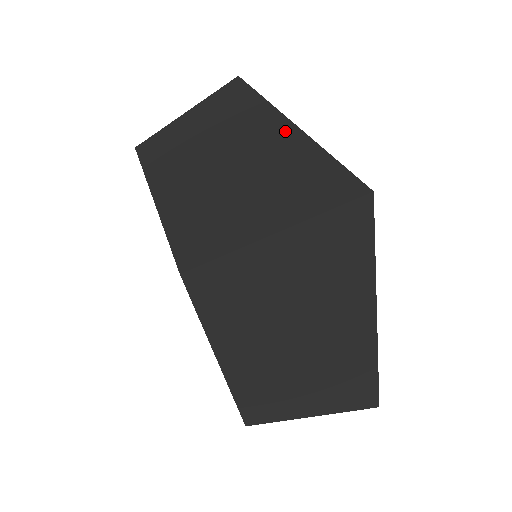
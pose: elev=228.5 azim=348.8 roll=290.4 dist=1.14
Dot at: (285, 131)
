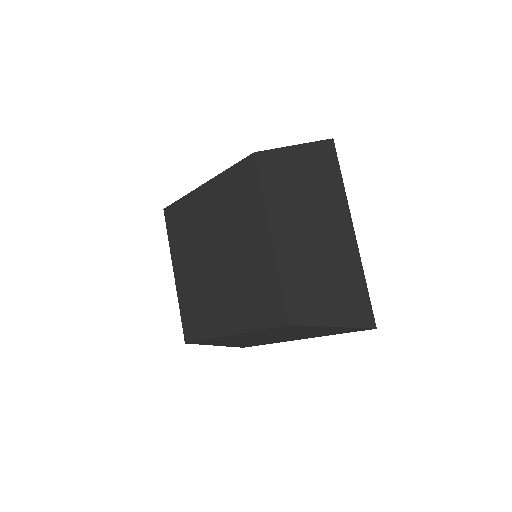
Dot at: occluded
